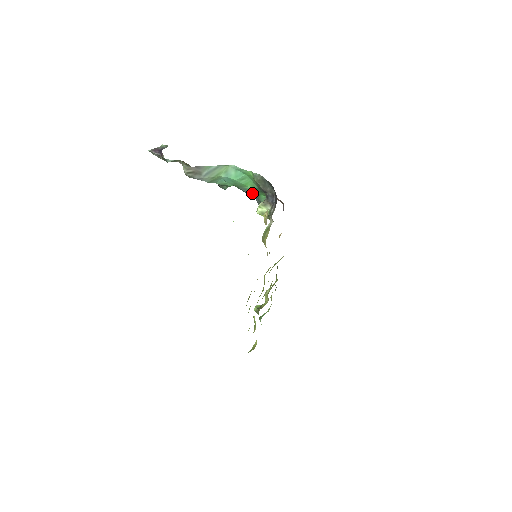
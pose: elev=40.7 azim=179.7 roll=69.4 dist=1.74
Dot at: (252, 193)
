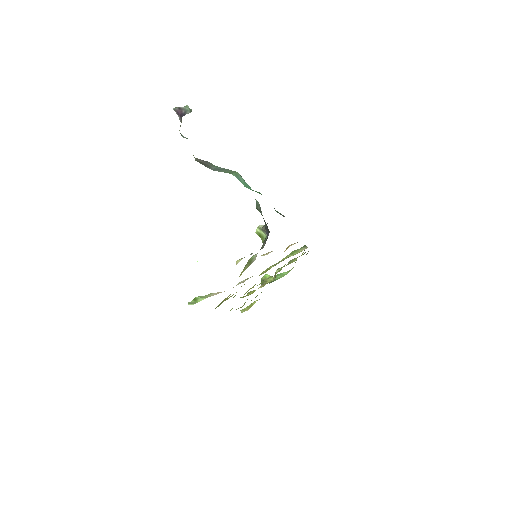
Dot at: occluded
